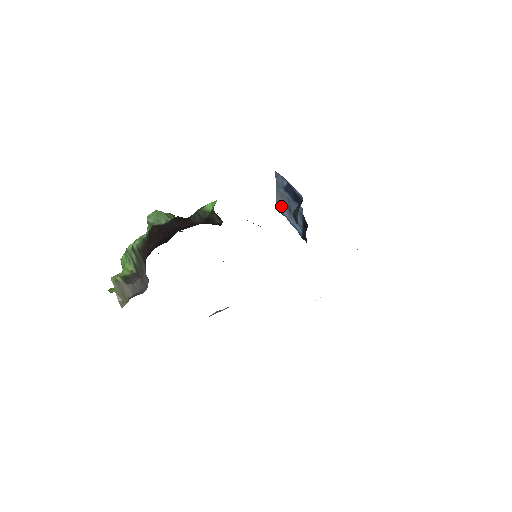
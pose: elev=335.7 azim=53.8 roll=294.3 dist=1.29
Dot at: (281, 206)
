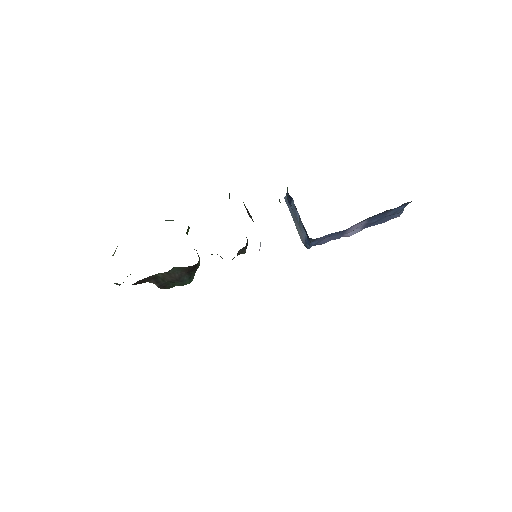
Dot at: (302, 236)
